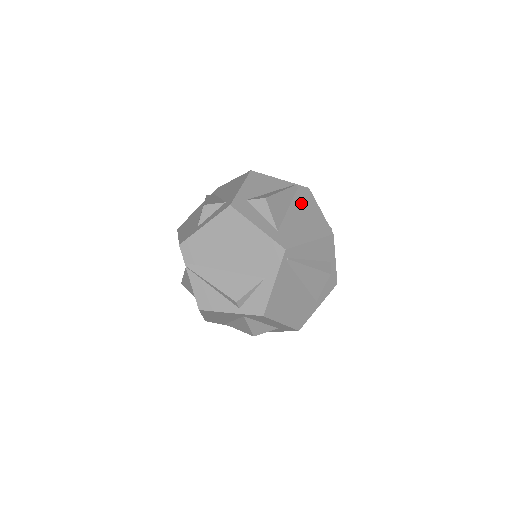
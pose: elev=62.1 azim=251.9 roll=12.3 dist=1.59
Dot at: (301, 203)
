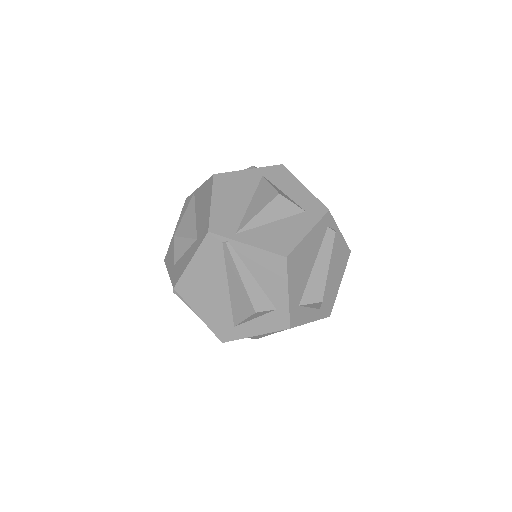
Dot at: occluded
